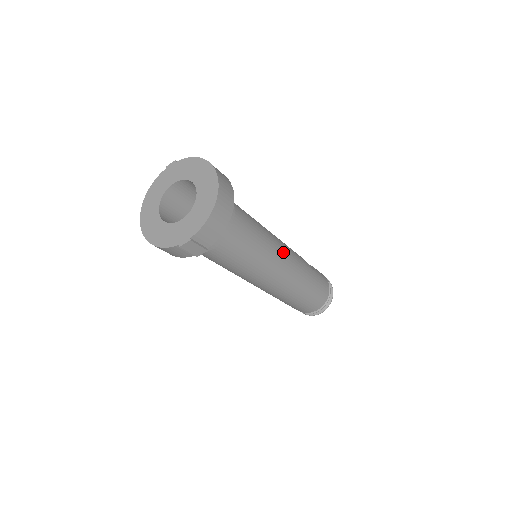
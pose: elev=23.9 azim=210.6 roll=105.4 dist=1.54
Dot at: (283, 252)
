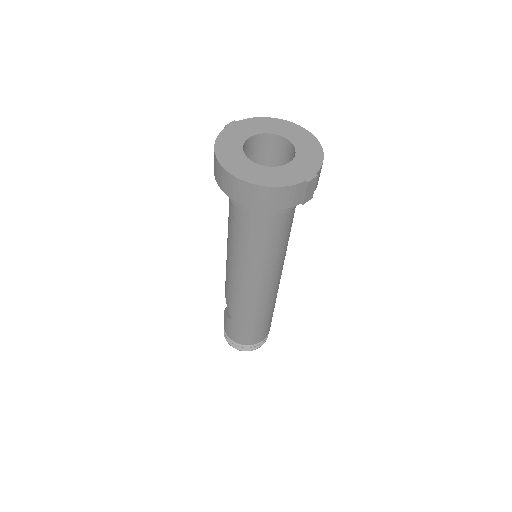
Dot at: occluded
